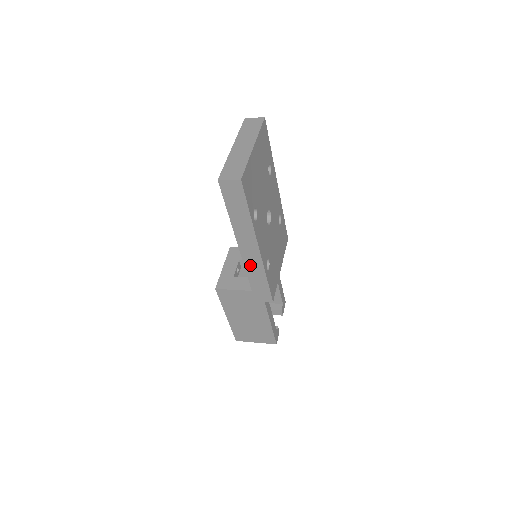
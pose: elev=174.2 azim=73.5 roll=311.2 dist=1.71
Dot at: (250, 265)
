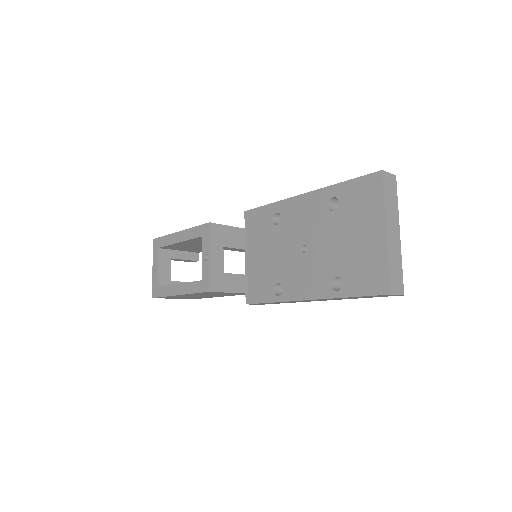
Dot at: (292, 301)
